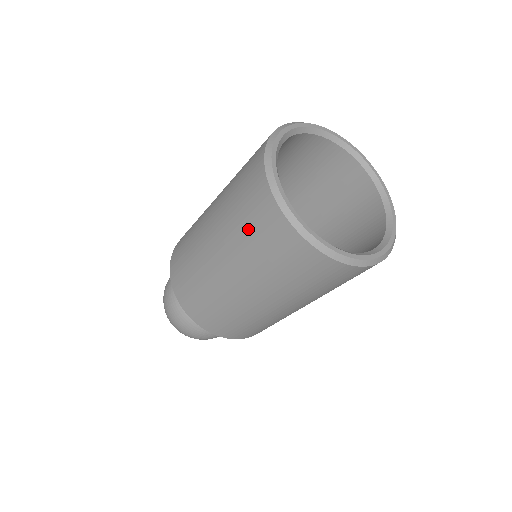
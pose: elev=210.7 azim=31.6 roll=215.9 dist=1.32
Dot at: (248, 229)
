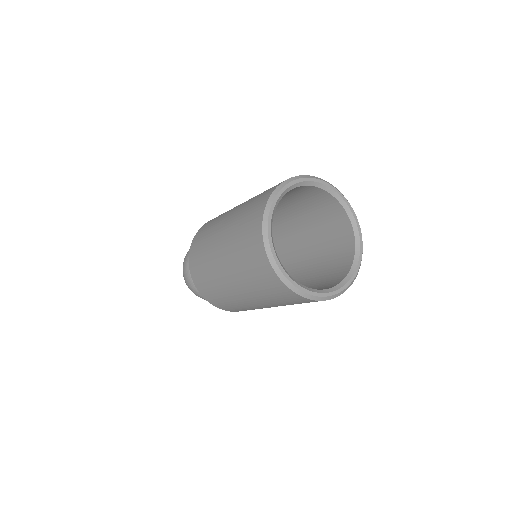
Dot at: (242, 244)
